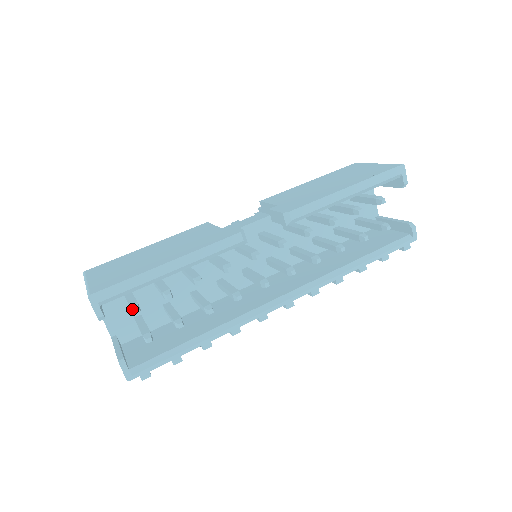
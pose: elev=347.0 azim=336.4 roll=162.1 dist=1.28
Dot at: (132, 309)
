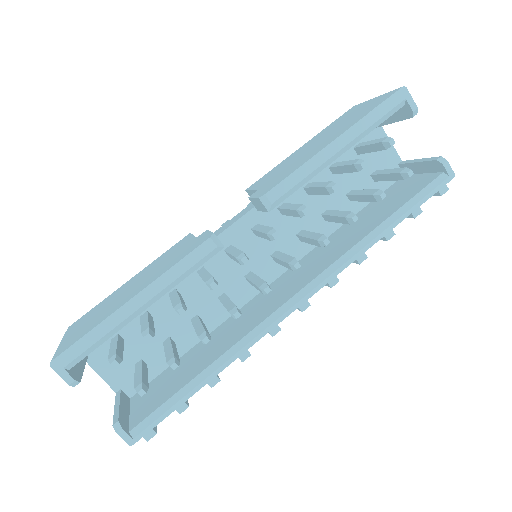
Dot at: occluded
